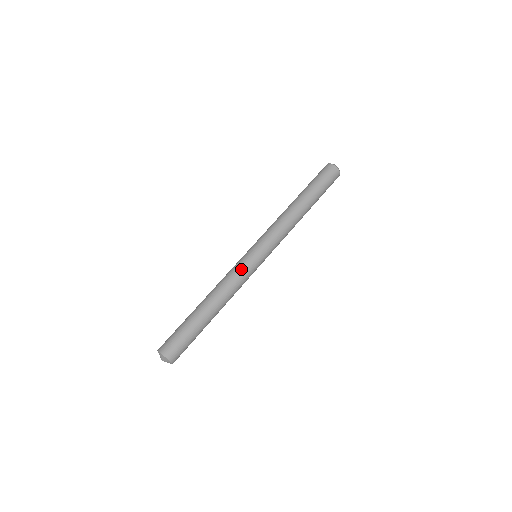
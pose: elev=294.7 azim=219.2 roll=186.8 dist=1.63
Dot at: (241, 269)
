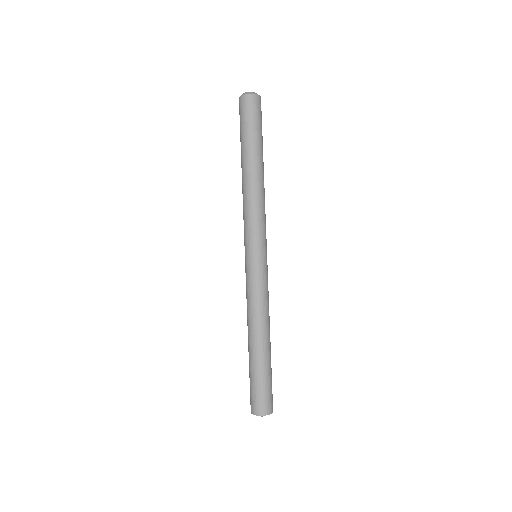
Dot at: (261, 284)
